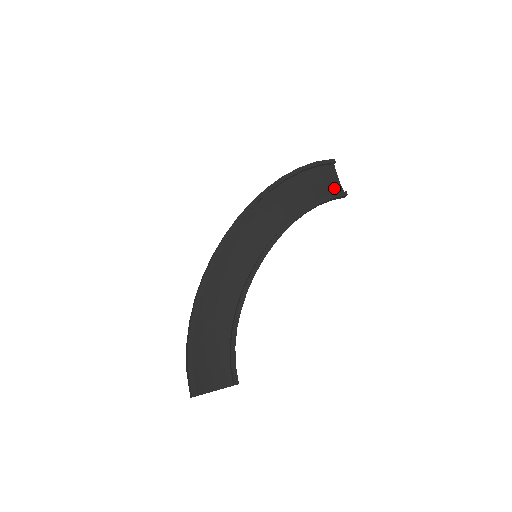
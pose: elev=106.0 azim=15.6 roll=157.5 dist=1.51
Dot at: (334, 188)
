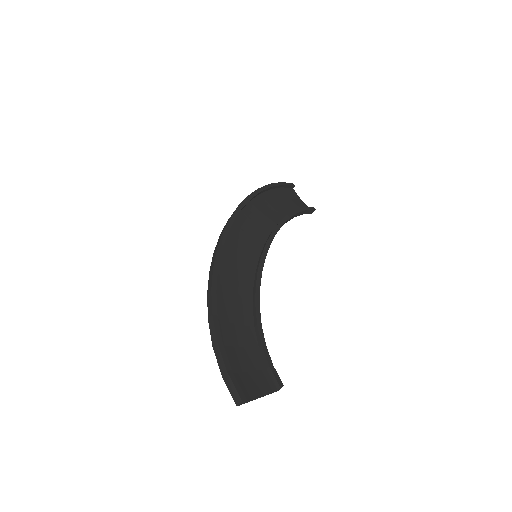
Dot at: (301, 205)
